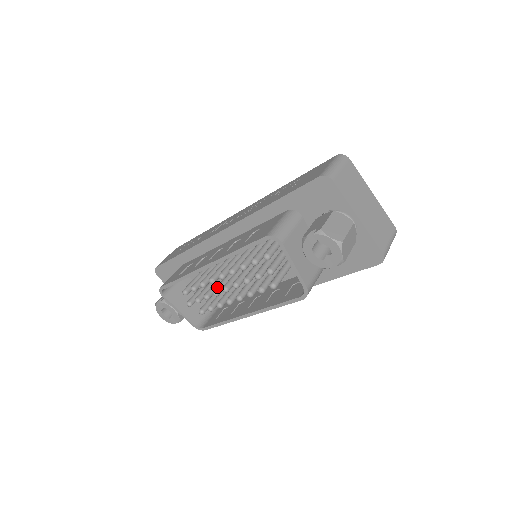
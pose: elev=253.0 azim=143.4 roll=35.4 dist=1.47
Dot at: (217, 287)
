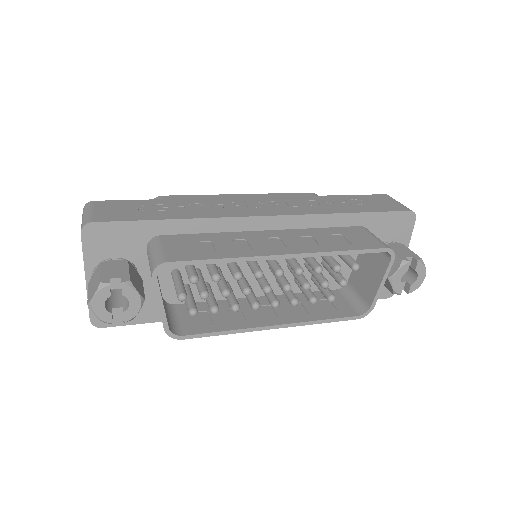
Dot at: (247, 283)
